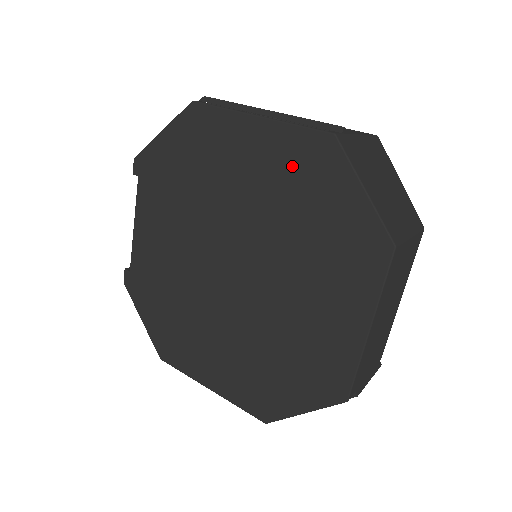
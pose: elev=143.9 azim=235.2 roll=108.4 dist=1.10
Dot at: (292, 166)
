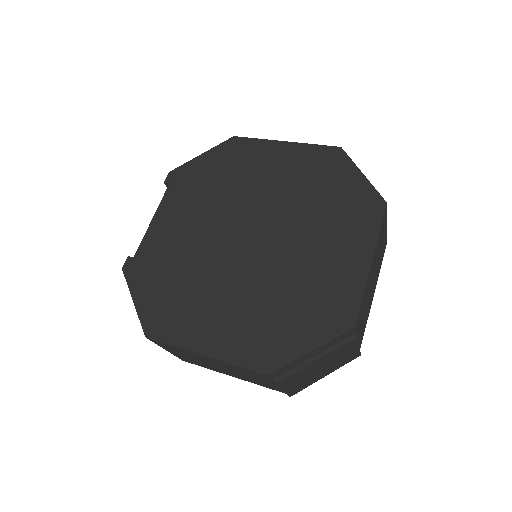
Dot at: (309, 165)
